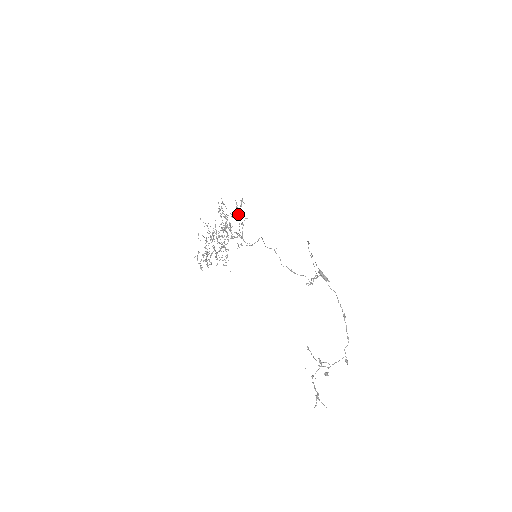
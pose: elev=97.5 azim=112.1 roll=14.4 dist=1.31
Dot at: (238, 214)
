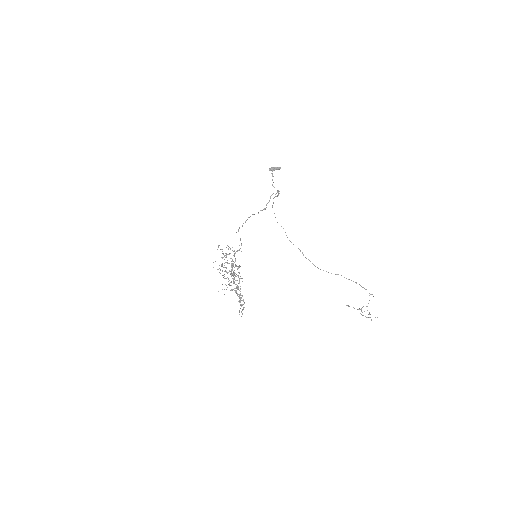
Dot at: occluded
